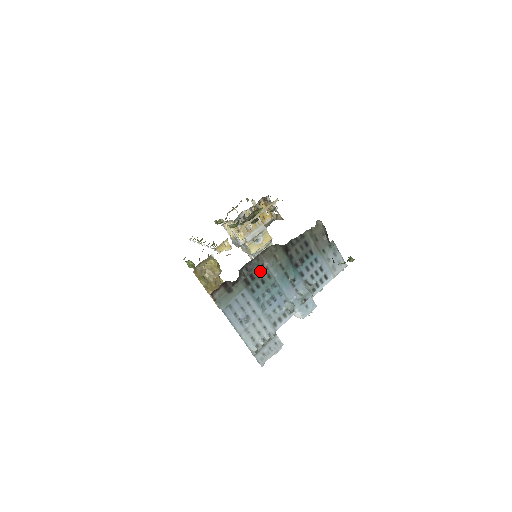
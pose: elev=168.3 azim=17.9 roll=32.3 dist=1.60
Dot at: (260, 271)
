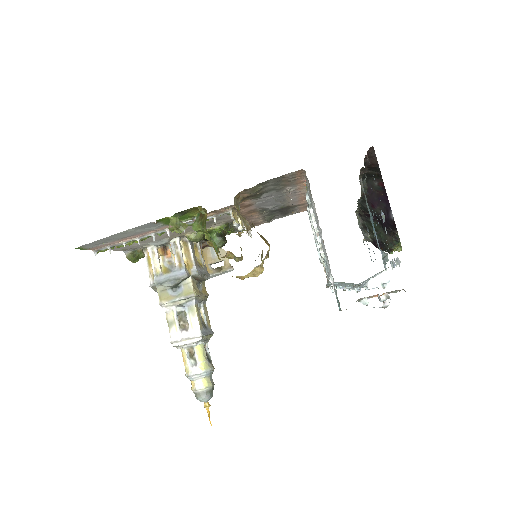
Dot at: occluded
